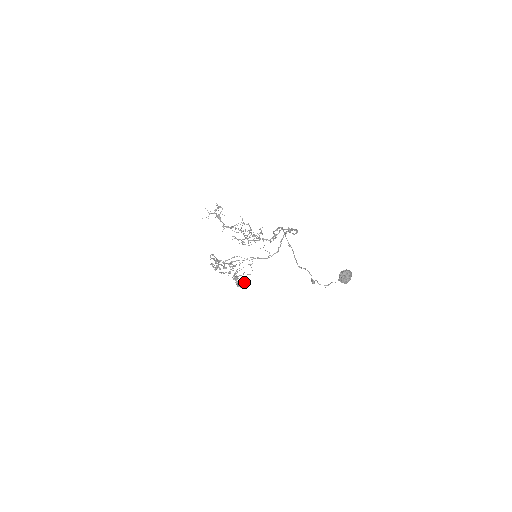
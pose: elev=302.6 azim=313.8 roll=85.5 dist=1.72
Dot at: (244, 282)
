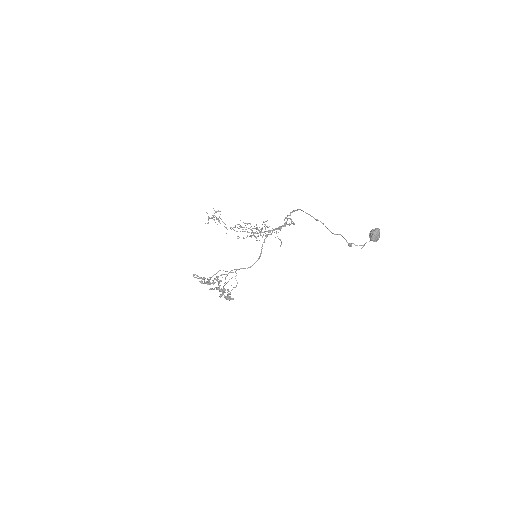
Dot at: occluded
